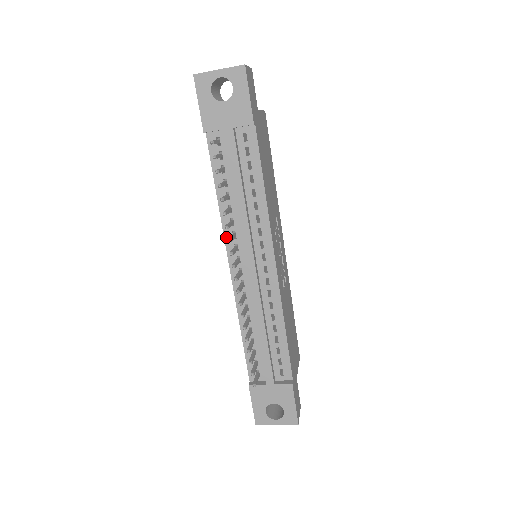
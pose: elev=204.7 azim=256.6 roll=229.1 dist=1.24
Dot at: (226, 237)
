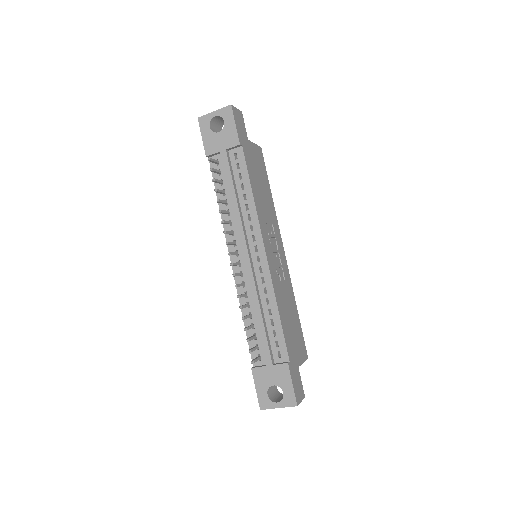
Dot at: (227, 236)
